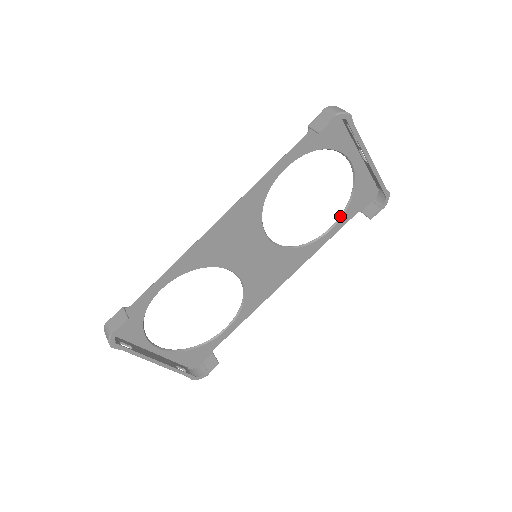
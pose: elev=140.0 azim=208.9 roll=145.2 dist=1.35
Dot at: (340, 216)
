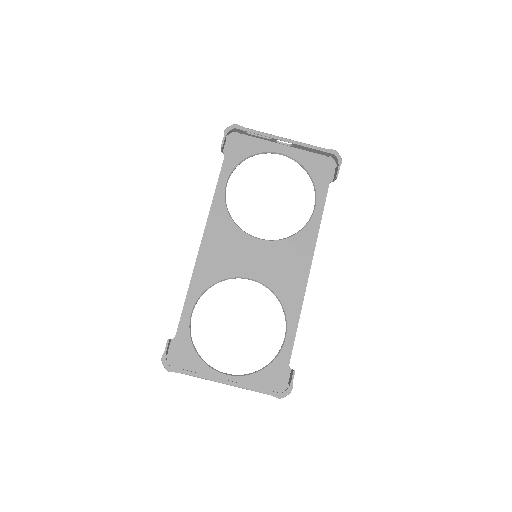
Dot at: (315, 194)
